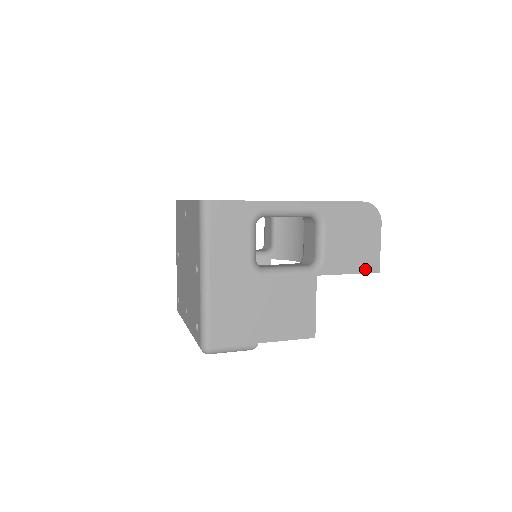
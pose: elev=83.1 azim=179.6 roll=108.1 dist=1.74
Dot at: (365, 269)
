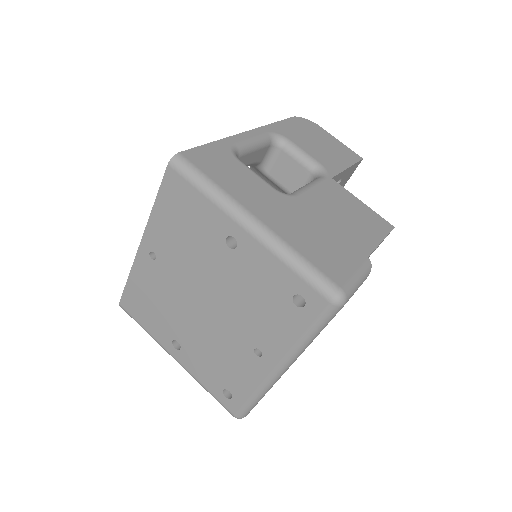
Dot at: (352, 160)
